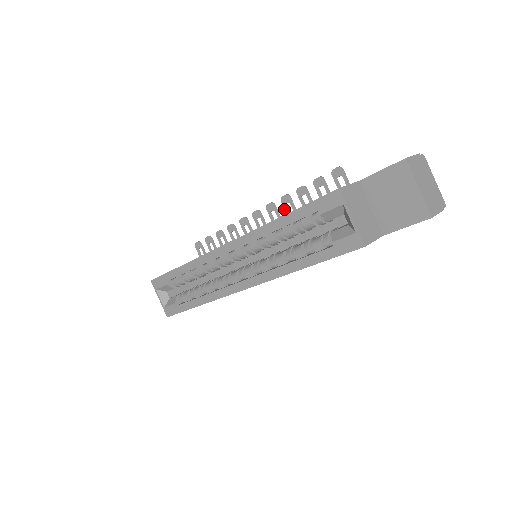
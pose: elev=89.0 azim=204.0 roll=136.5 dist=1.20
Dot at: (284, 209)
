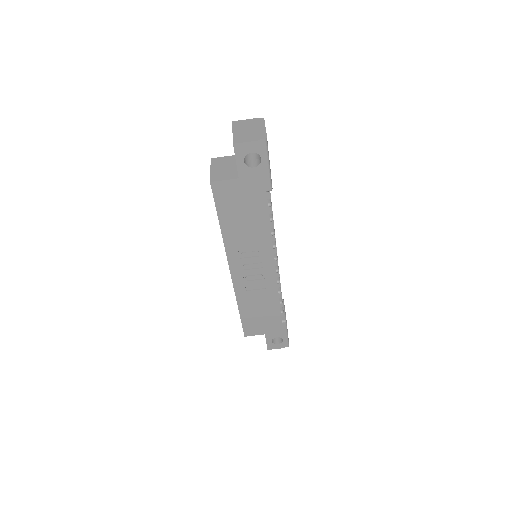
Dot at: occluded
